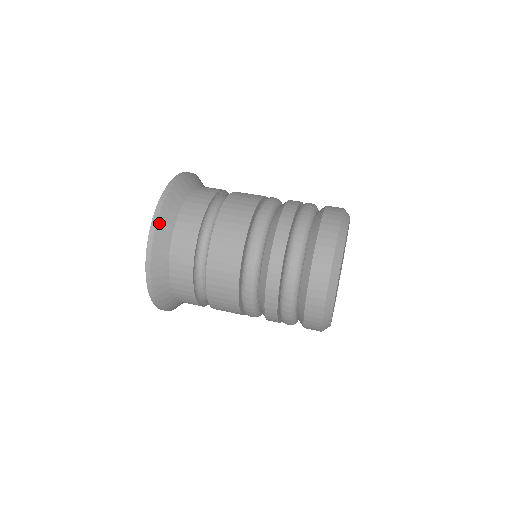
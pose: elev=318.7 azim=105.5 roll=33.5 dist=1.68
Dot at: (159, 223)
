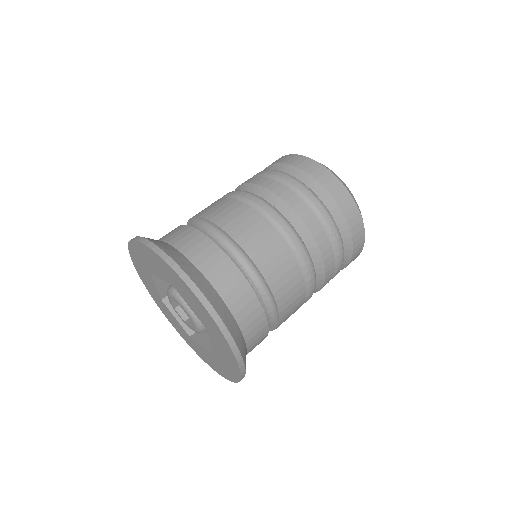
Dot at: (175, 260)
